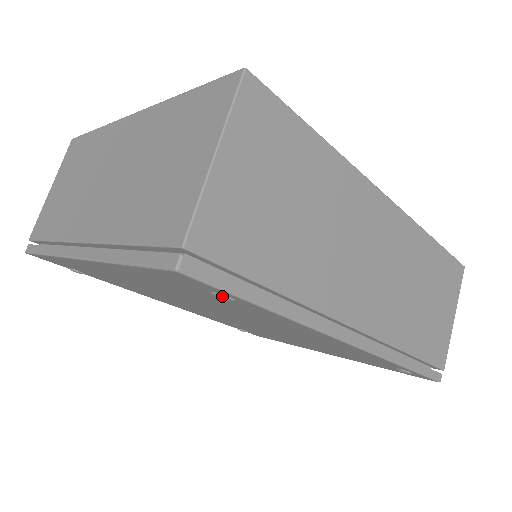
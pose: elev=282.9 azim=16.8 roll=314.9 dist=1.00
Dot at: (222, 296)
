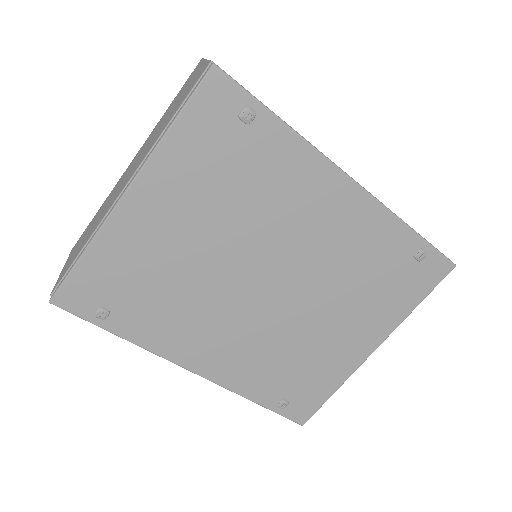
Dot at: (247, 108)
